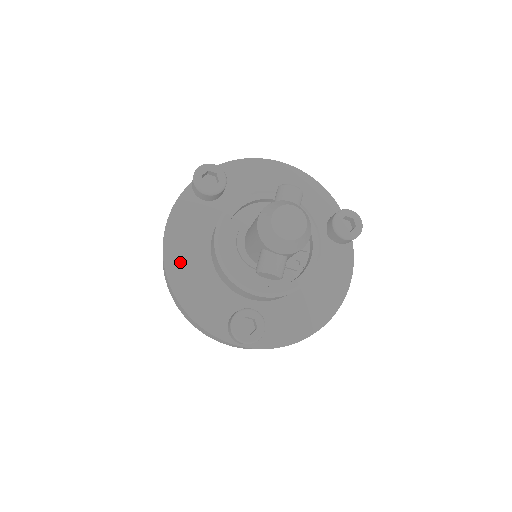
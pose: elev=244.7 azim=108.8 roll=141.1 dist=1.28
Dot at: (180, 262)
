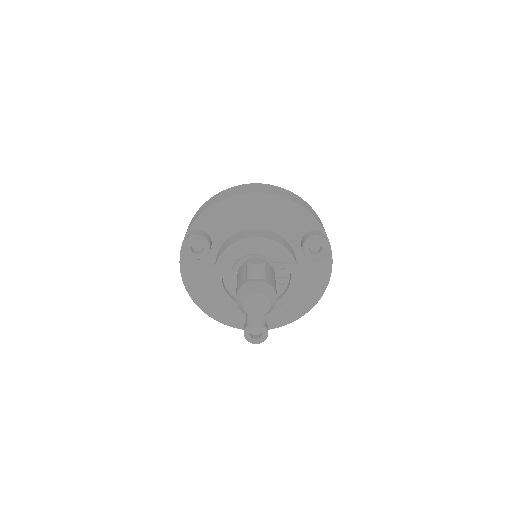
Dot at: (200, 291)
